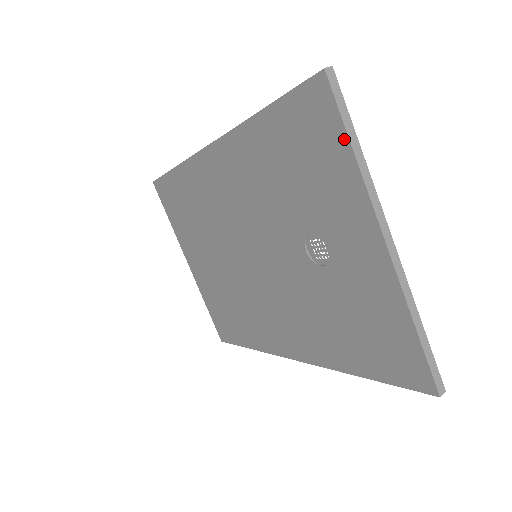
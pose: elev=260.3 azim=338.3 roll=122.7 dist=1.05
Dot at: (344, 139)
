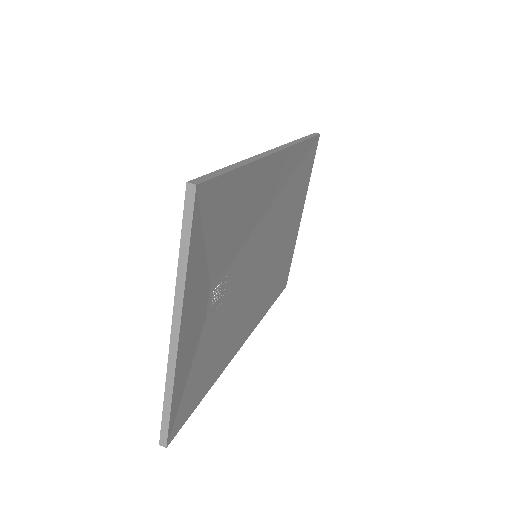
Dot at: (183, 243)
